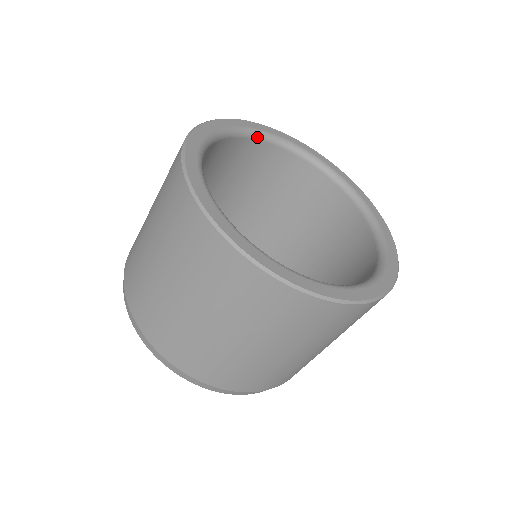
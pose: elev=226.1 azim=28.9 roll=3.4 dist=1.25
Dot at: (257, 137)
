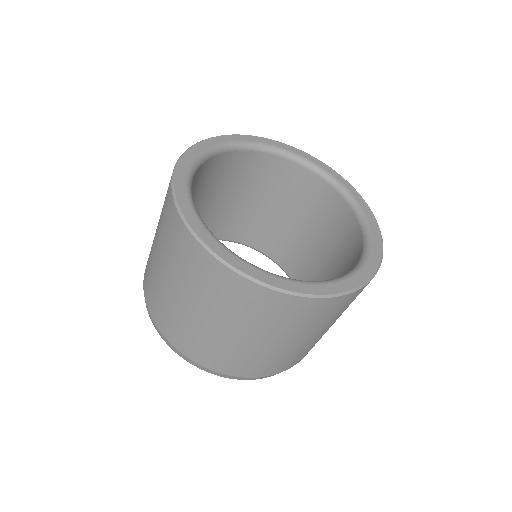
Dot at: (246, 148)
